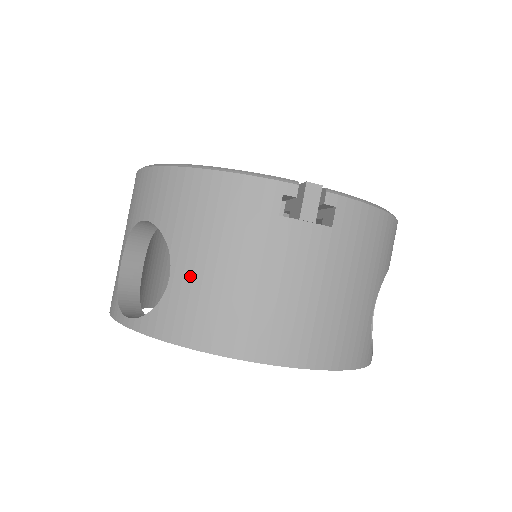
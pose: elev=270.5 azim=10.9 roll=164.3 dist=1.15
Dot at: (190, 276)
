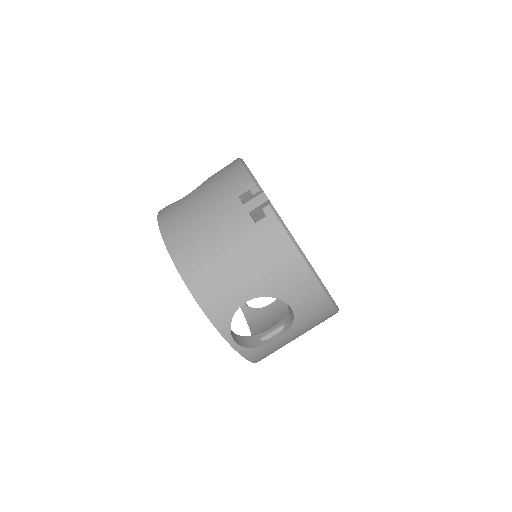
Dot at: (190, 197)
